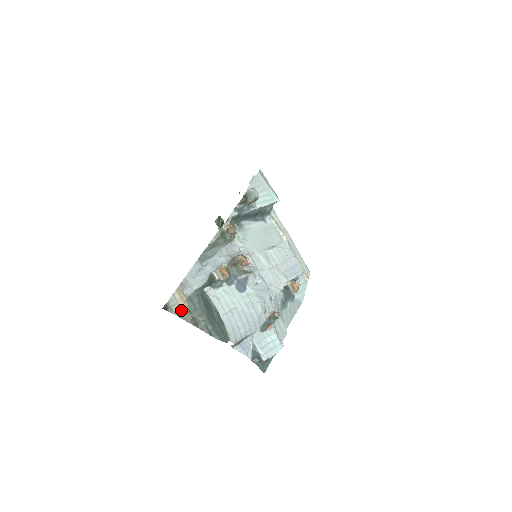
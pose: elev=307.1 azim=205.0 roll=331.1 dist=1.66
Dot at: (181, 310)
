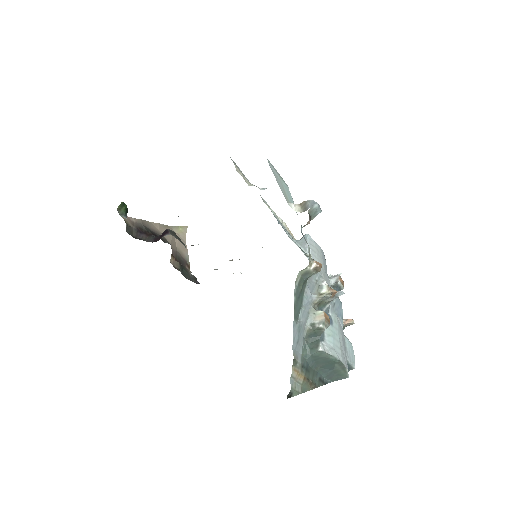
Dot at: (301, 385)
